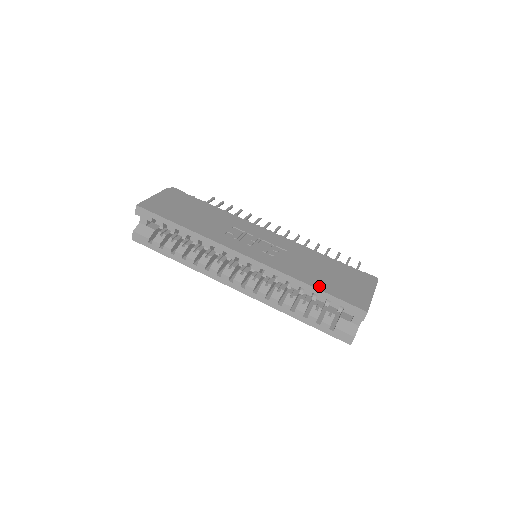
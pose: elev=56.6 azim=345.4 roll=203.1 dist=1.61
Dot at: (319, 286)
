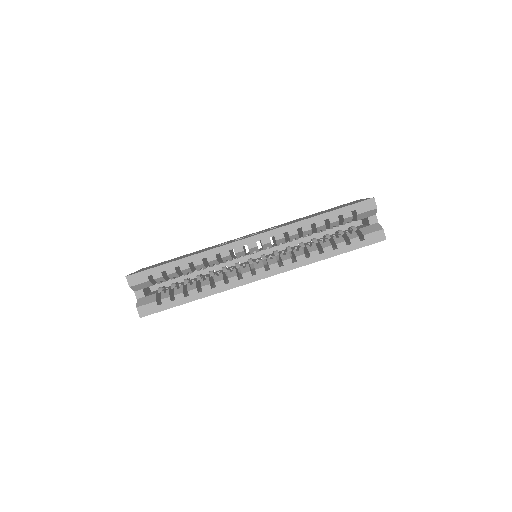
Dot at: (324, 213)
